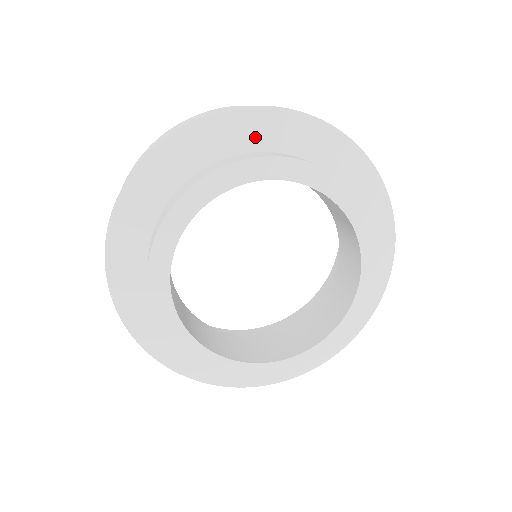
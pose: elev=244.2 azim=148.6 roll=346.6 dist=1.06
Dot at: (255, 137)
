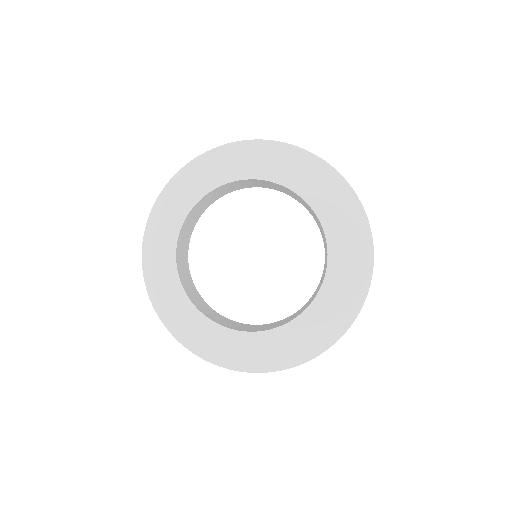
Dot at: (284, 165)
